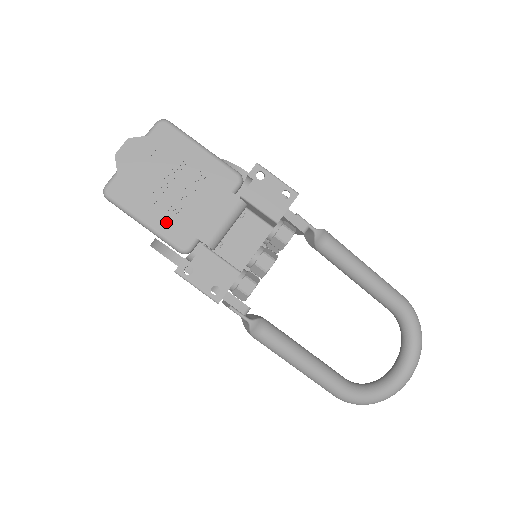
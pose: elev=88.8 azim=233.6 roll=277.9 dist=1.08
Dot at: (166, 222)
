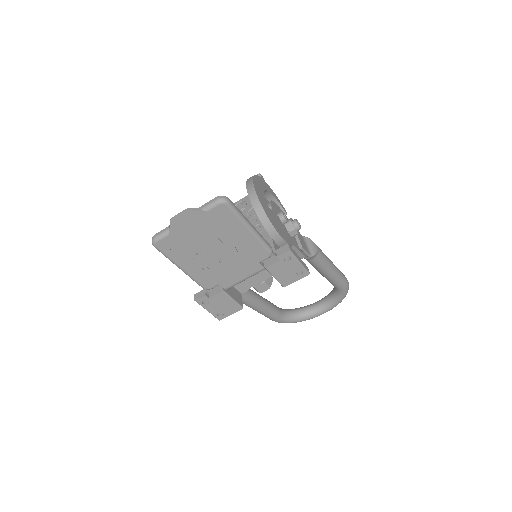
Dot at: (199, 272)
